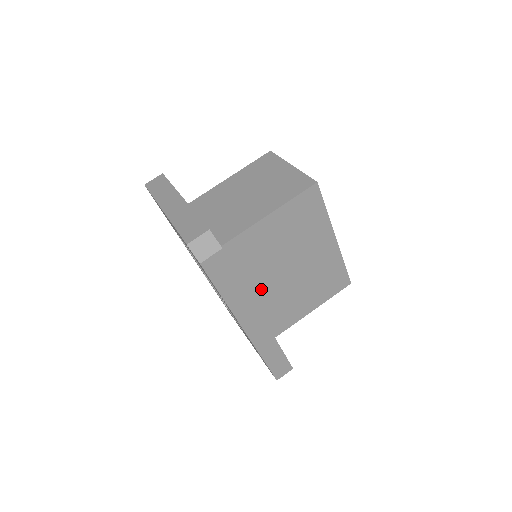
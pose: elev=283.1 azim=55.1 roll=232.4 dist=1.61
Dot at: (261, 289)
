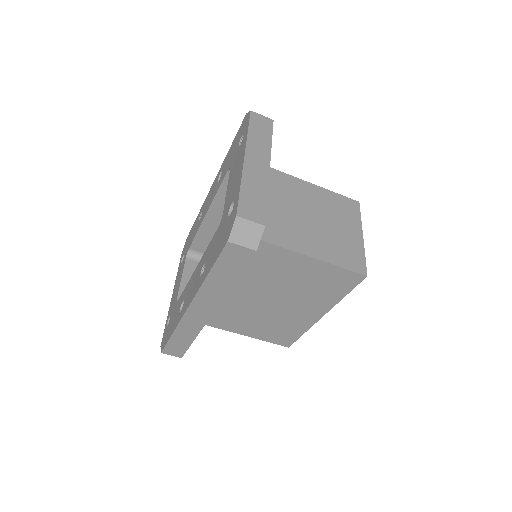
Dot at: (234, 289)
